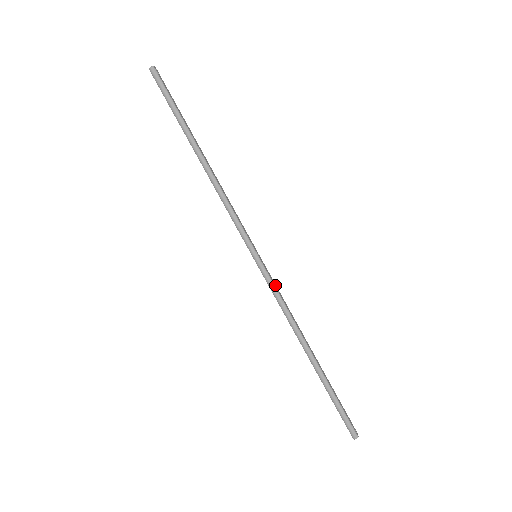
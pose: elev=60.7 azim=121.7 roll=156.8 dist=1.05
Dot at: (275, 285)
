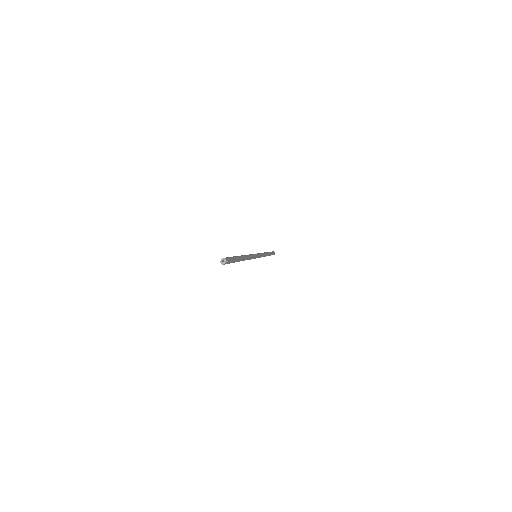
Dot at: (254, 257)
